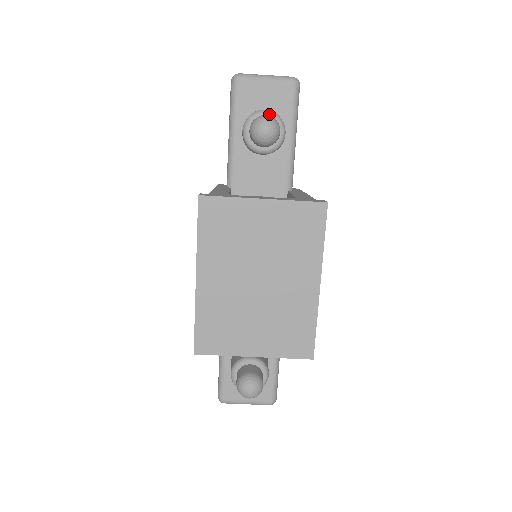
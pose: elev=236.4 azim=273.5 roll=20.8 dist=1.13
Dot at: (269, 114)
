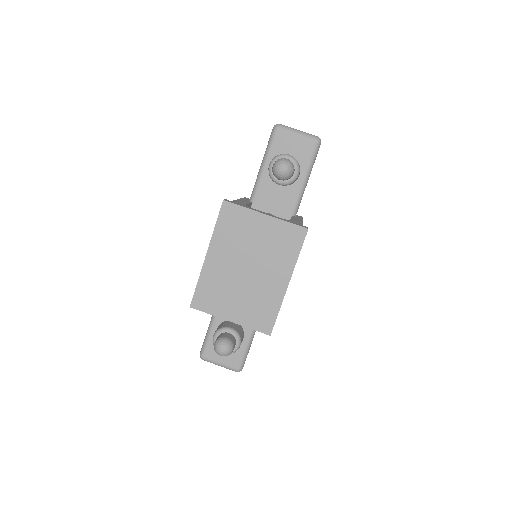
Dot at: (290, 158)
